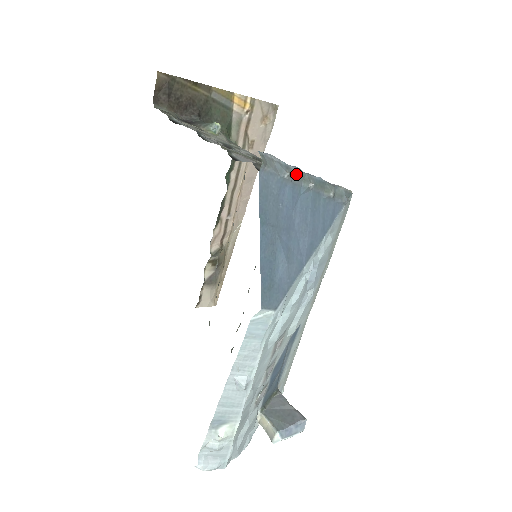
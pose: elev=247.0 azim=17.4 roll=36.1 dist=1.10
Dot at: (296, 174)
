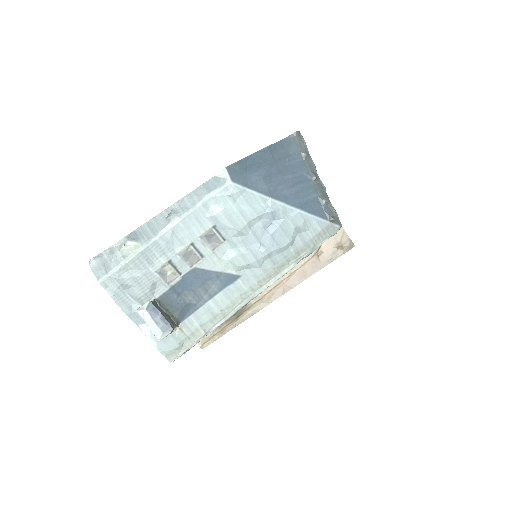
Dot at: (311, 164)
